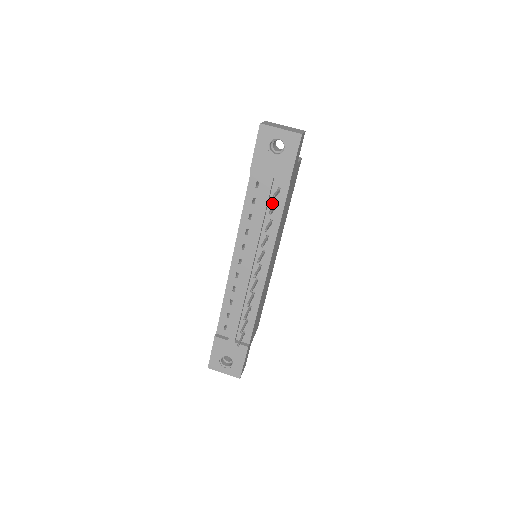
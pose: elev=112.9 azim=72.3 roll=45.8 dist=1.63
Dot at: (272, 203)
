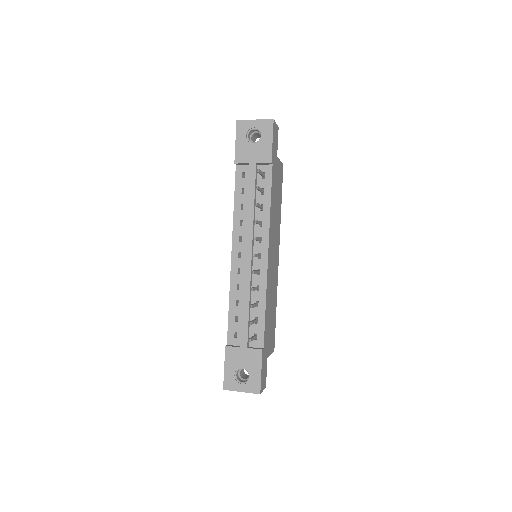
Dot at: occluded
